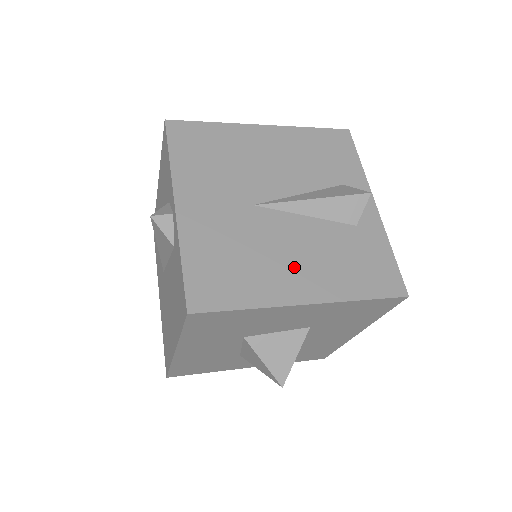
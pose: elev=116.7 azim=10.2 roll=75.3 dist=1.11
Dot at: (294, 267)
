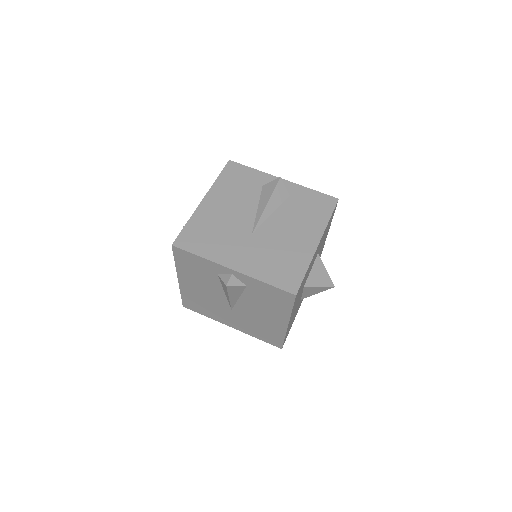
Dot at: (297, 237)
